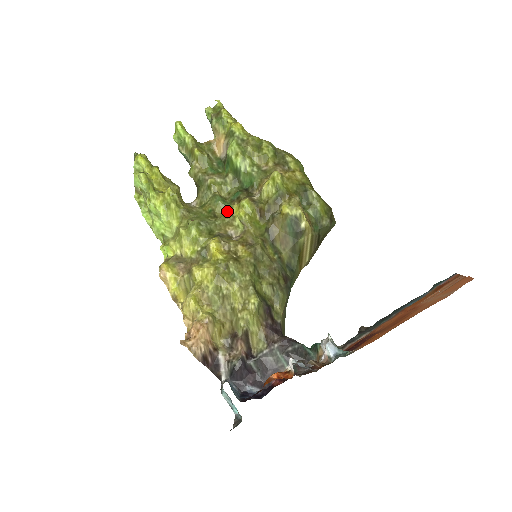
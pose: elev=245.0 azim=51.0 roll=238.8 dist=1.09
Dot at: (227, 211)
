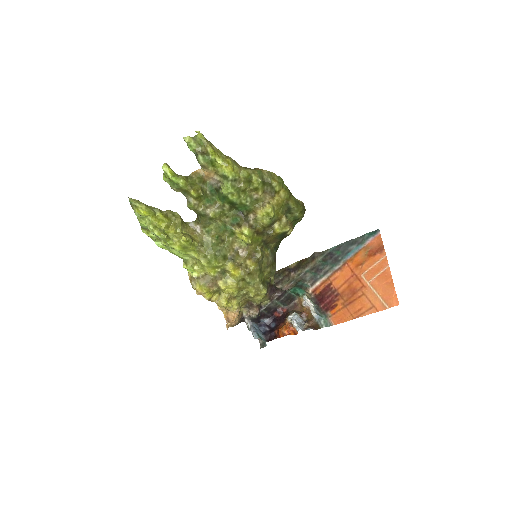
Dot at: (230, 233)
